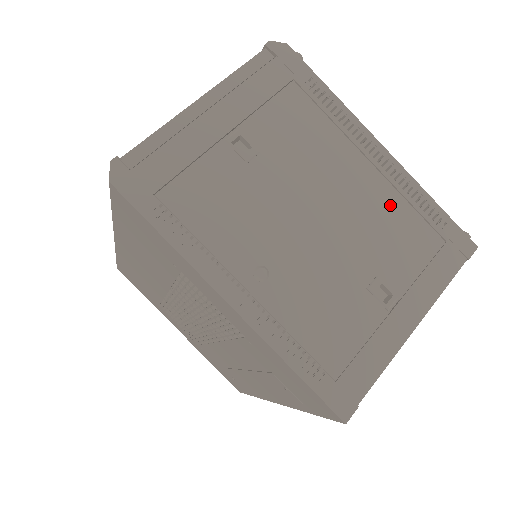
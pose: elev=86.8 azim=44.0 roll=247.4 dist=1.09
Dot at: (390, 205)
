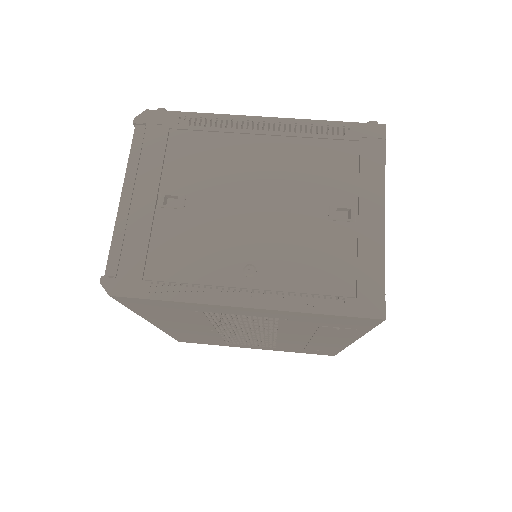
Dot at: (300, 151)
